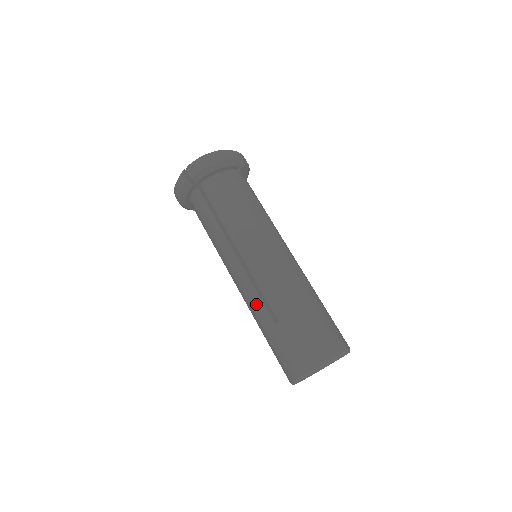
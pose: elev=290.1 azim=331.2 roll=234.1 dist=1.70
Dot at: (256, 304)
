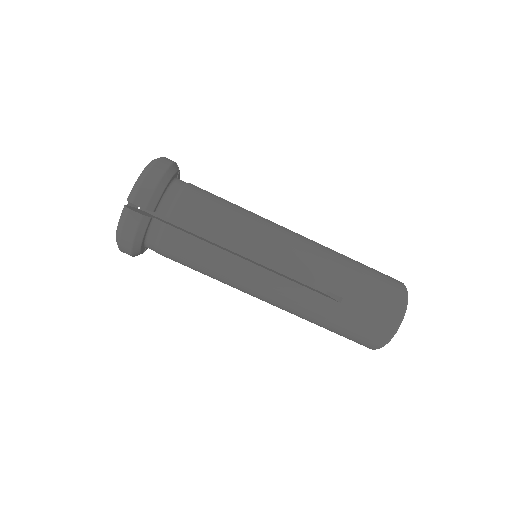
Dot at: (306, 298)
